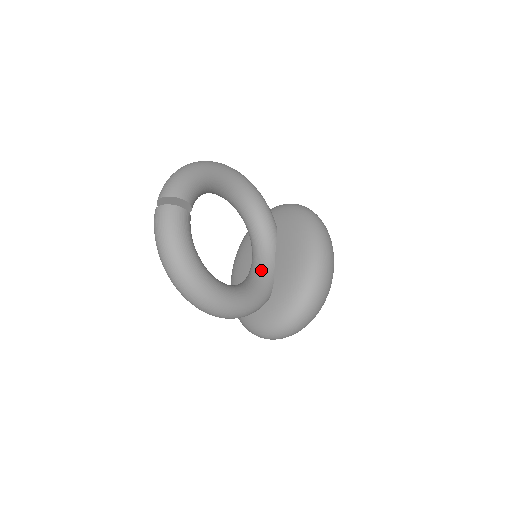
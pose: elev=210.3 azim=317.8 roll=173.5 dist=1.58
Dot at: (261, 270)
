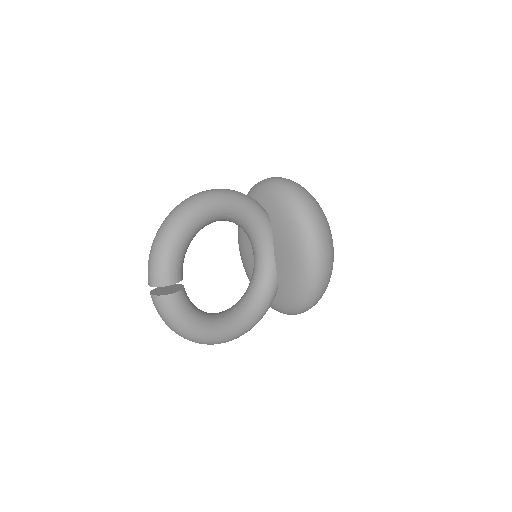
Dot at: (263, 273)
